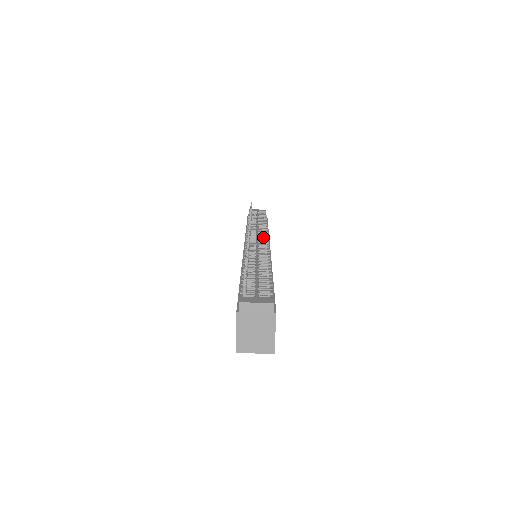
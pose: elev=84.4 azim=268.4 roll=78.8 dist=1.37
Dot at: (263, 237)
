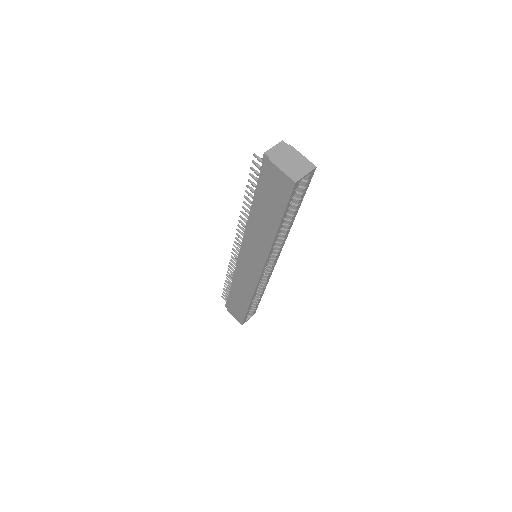
Dot at: occluded
